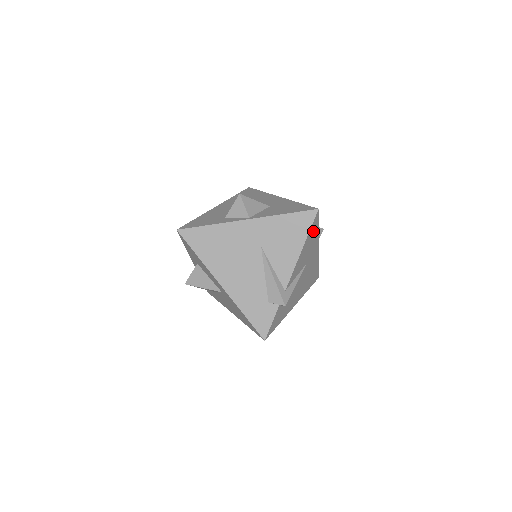
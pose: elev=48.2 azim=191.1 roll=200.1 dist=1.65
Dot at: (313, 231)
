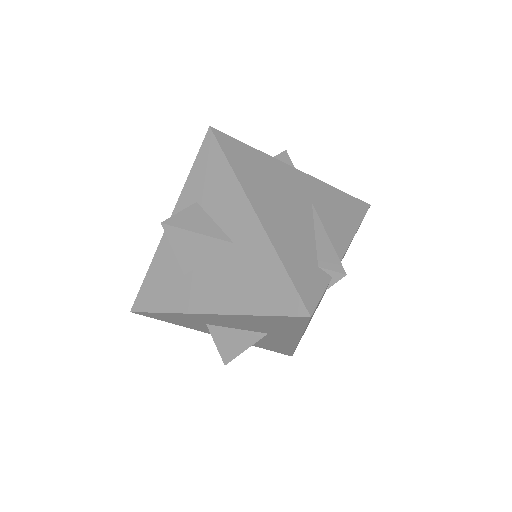
Dot at: occluded
